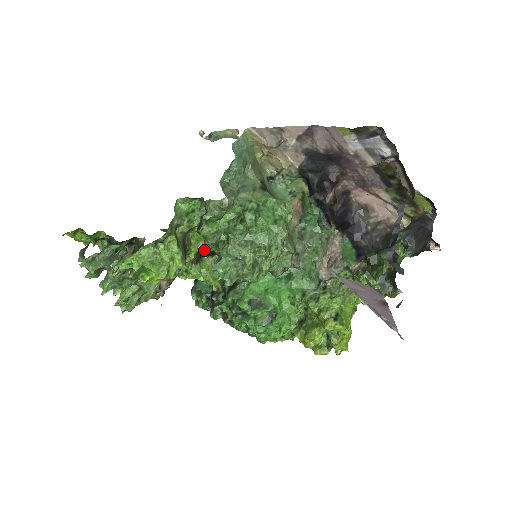
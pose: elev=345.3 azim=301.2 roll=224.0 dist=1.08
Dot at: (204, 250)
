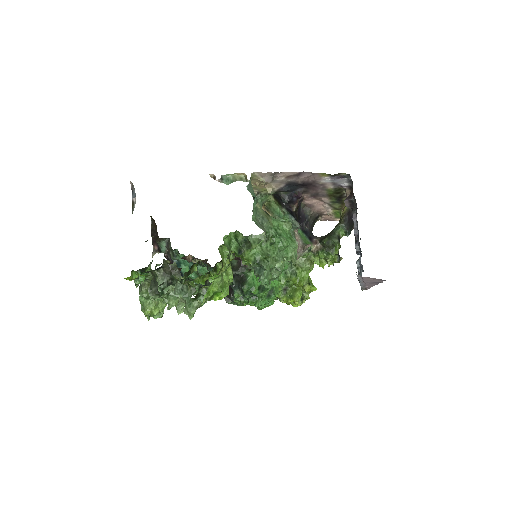
Dot at: occluded
